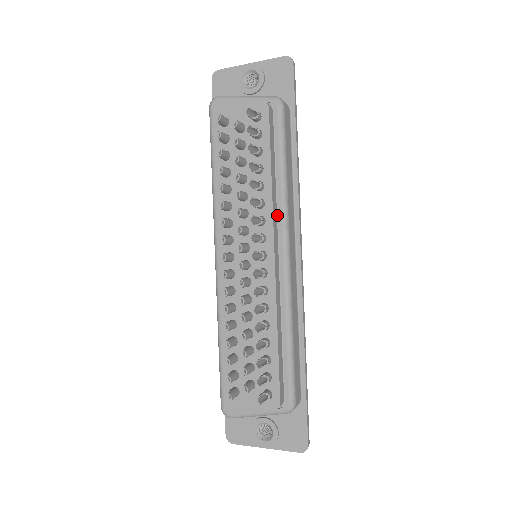
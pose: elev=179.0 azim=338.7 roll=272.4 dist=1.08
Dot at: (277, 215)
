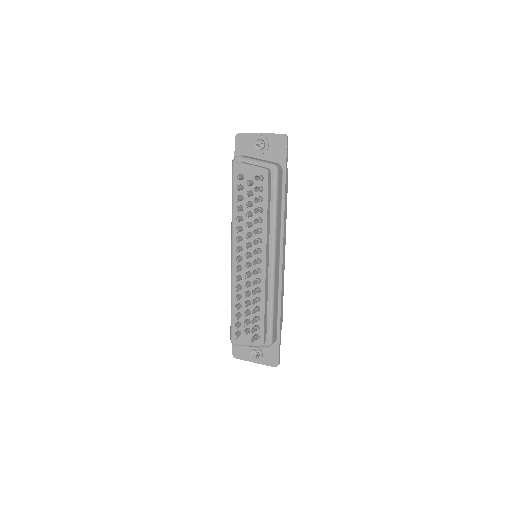
Dot at: (269, 237)
